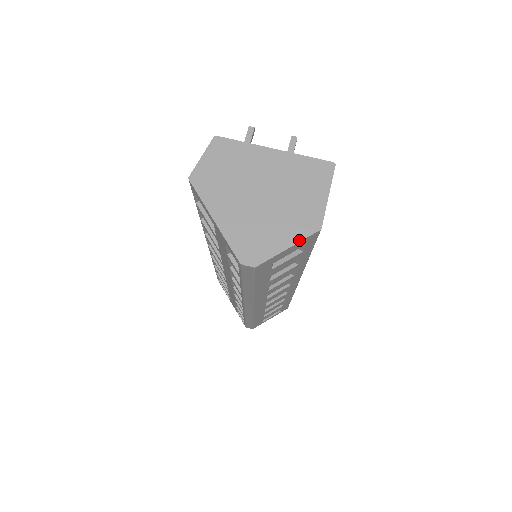
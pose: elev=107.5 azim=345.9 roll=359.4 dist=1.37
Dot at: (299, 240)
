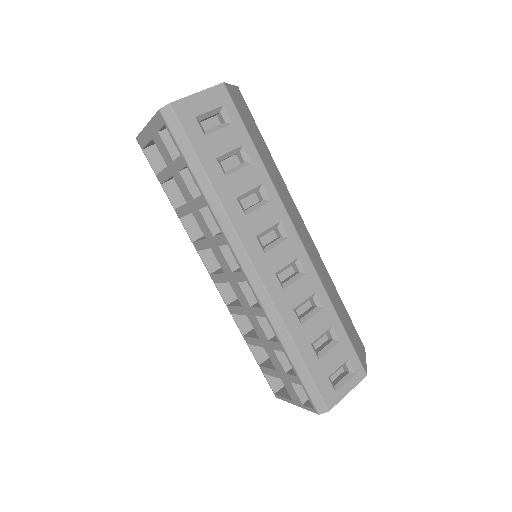
Dot at: (206, 89)
